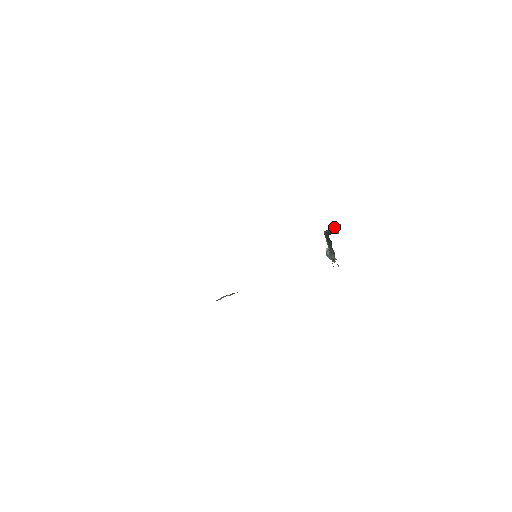
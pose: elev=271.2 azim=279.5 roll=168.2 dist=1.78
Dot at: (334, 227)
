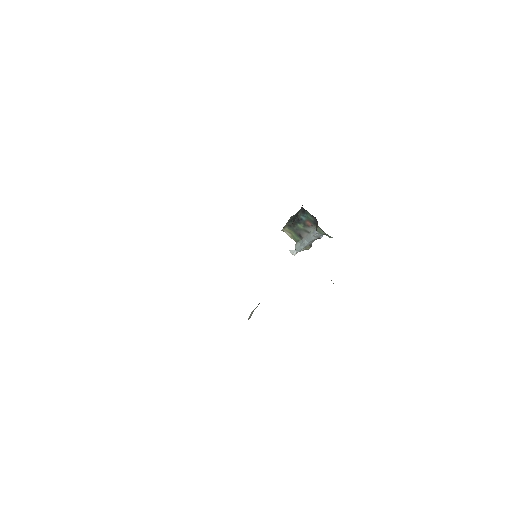
Dot at: (291, 217)
